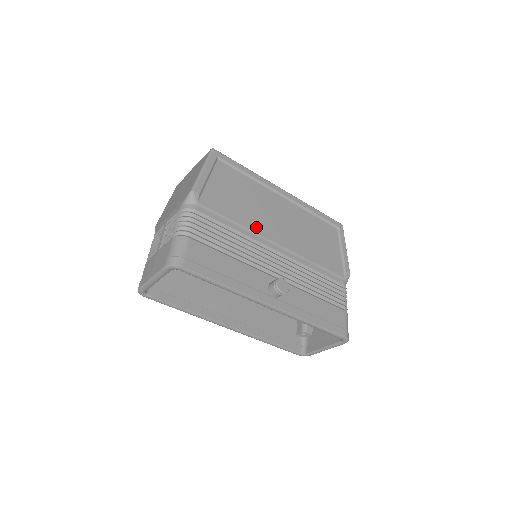
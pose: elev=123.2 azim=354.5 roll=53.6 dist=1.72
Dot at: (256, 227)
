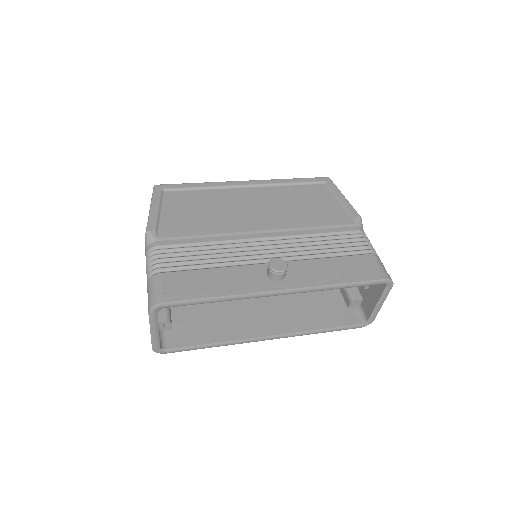
Dot at: (230, 228)
